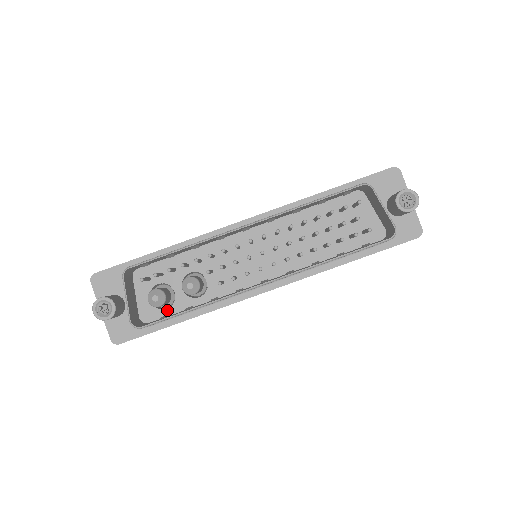
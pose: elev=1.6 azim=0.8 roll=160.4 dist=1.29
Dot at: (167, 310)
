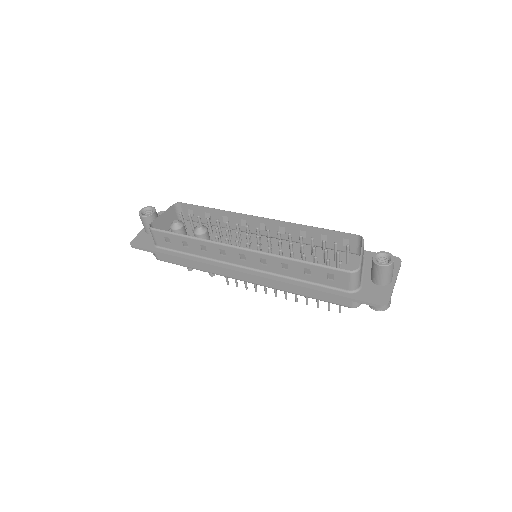
Dot at: occluded
